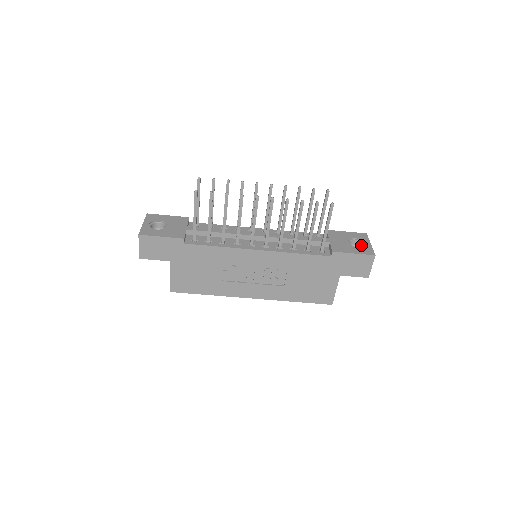
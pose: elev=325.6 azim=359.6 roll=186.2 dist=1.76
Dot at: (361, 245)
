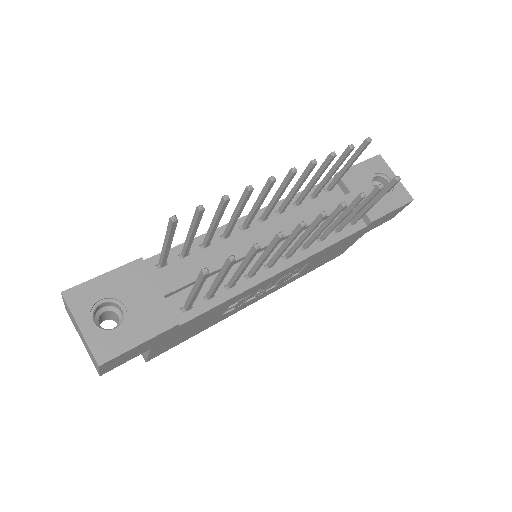
Dot at: (383, 181)
